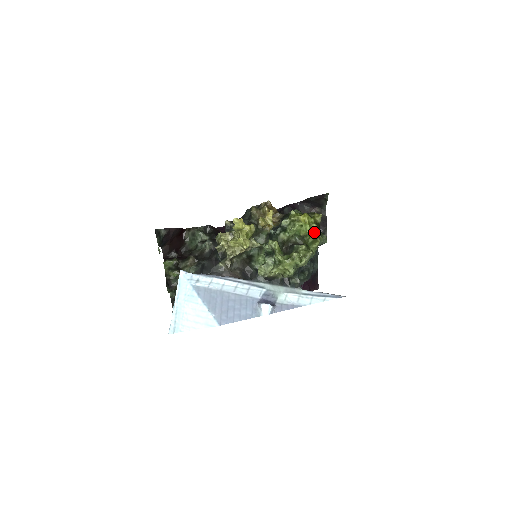
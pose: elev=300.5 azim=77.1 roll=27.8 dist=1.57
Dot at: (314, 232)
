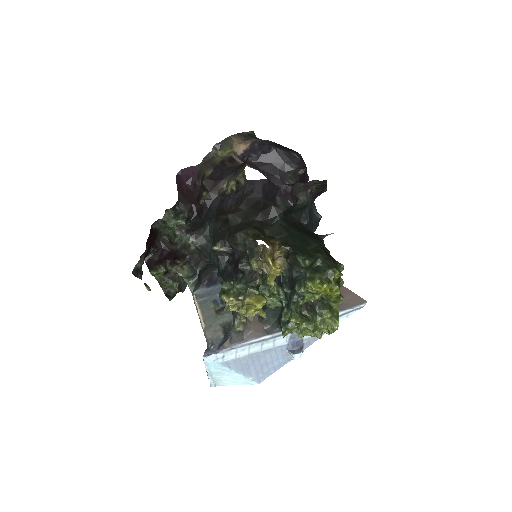
Dot at: (336, 294)
